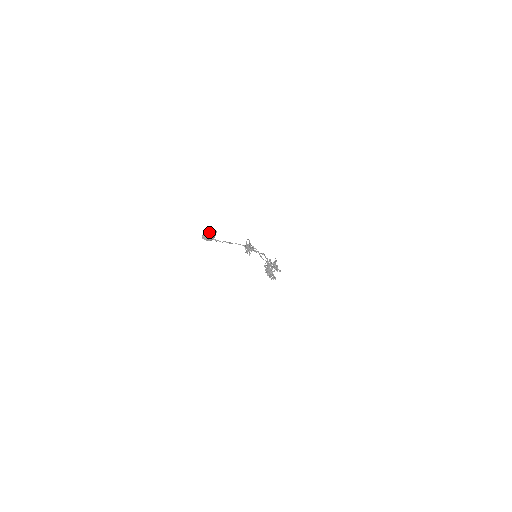
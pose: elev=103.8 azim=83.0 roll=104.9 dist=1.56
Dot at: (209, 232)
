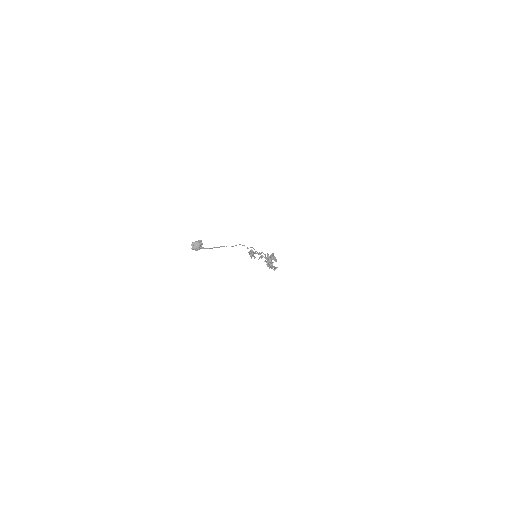
Dot at: (196, 243)
